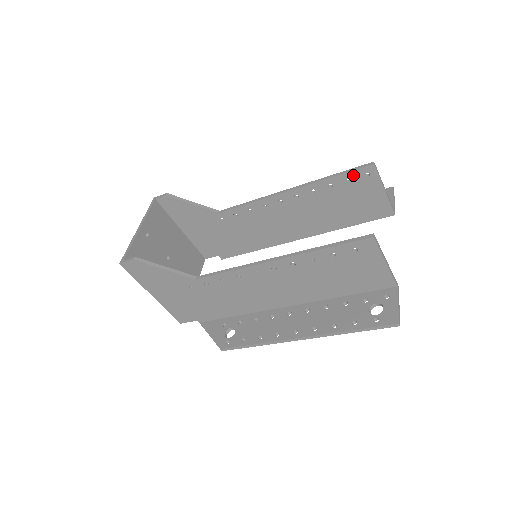
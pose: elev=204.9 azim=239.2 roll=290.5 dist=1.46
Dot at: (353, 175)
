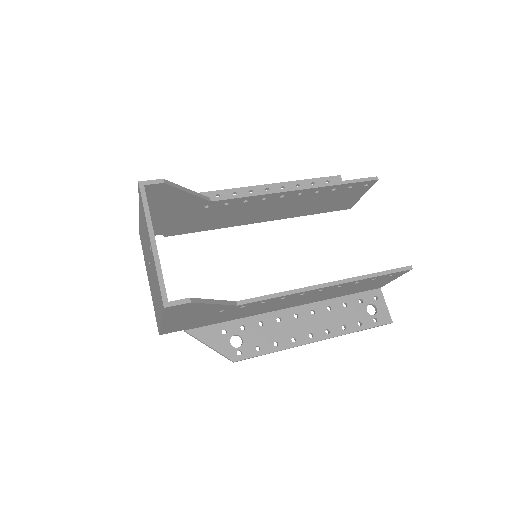
Dot at: (357, 184)
